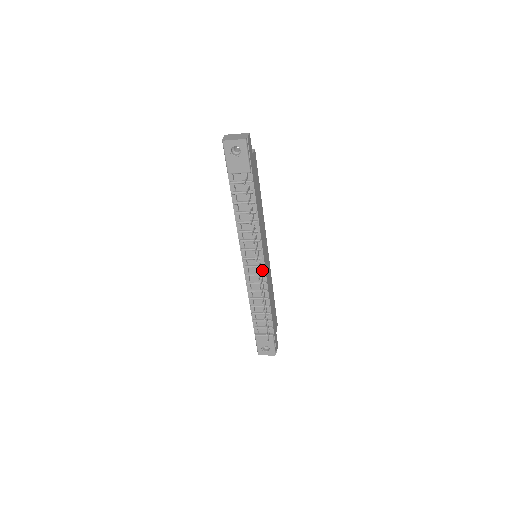
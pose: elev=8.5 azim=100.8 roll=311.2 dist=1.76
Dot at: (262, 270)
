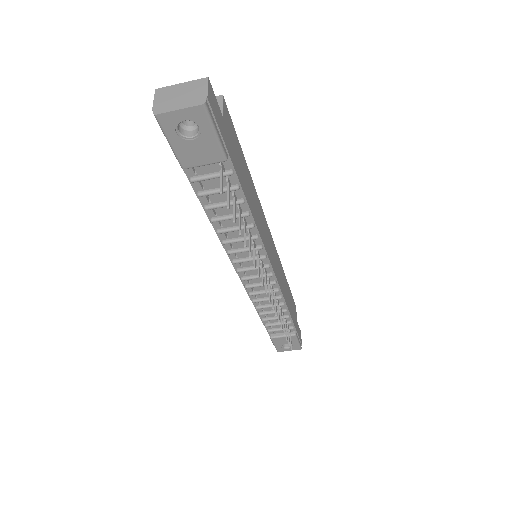
Dot at: (270, 277)
